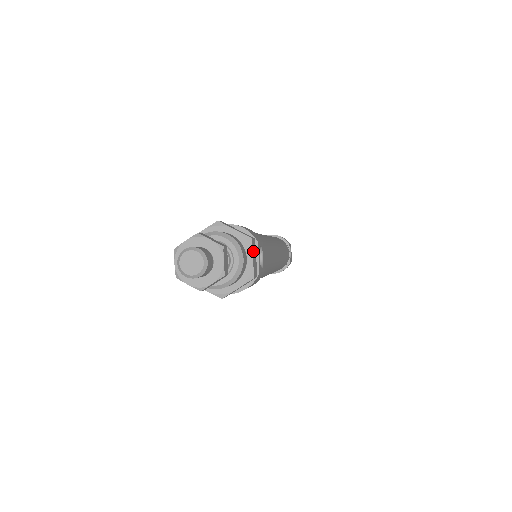
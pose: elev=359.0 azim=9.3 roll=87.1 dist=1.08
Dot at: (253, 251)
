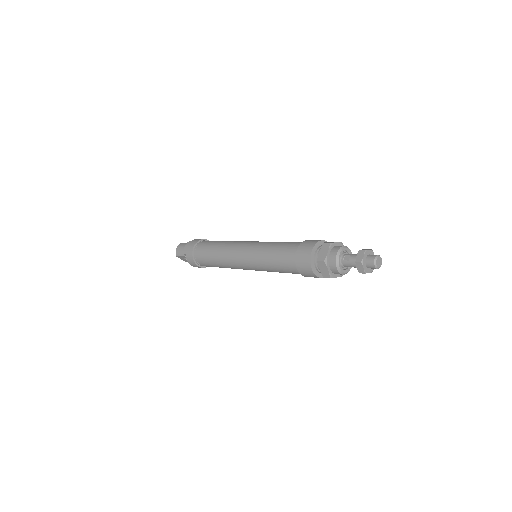
Dot at: occluded
